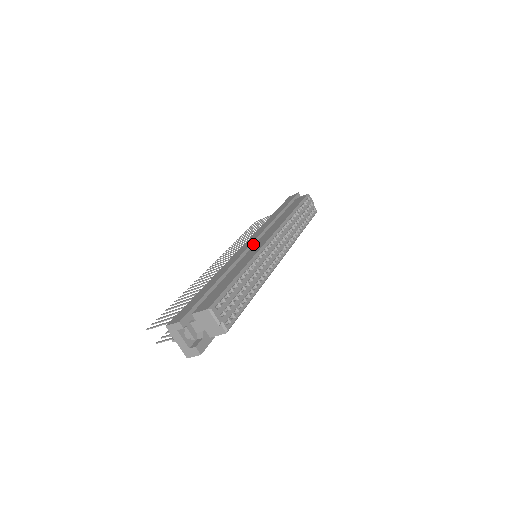
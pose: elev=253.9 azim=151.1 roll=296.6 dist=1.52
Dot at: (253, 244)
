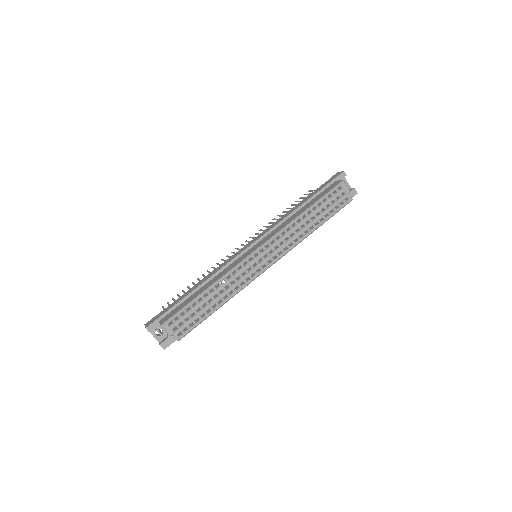
Dot at: (248, 249)
